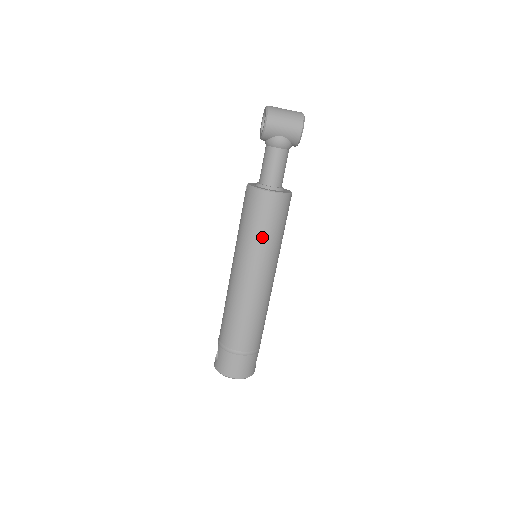
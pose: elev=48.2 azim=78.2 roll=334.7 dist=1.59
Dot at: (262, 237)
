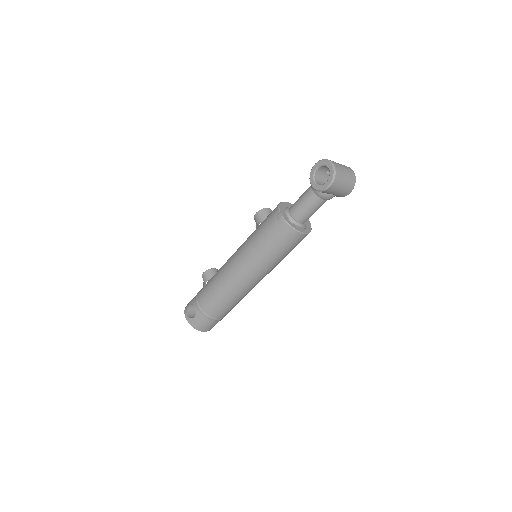
Dot at: (278, 259)
